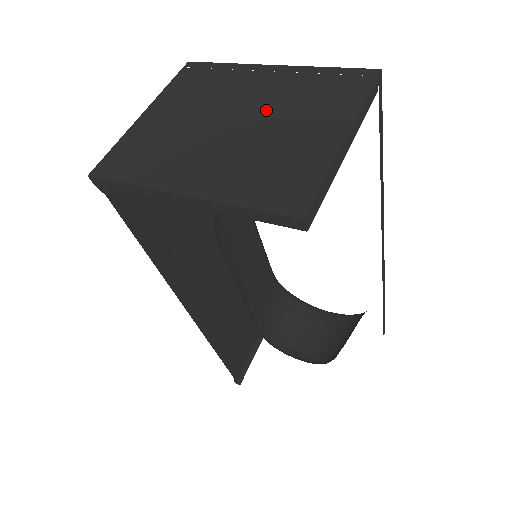
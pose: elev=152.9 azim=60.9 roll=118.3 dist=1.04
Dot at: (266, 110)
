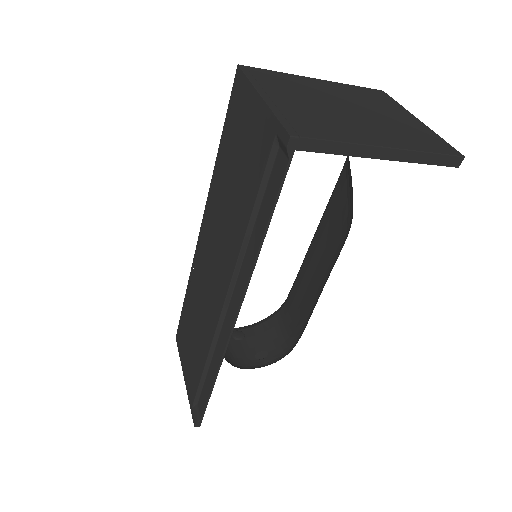
Dot at: (356, 103)
